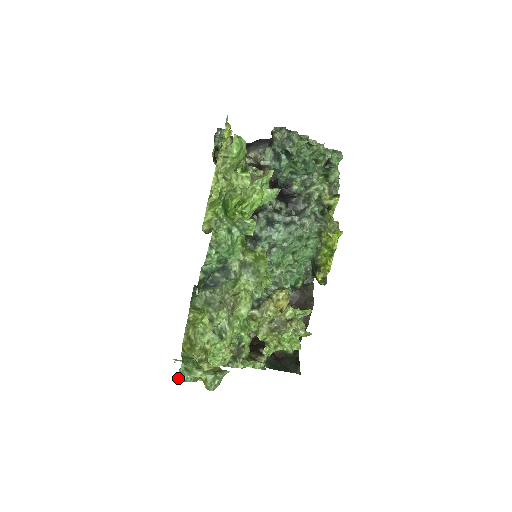
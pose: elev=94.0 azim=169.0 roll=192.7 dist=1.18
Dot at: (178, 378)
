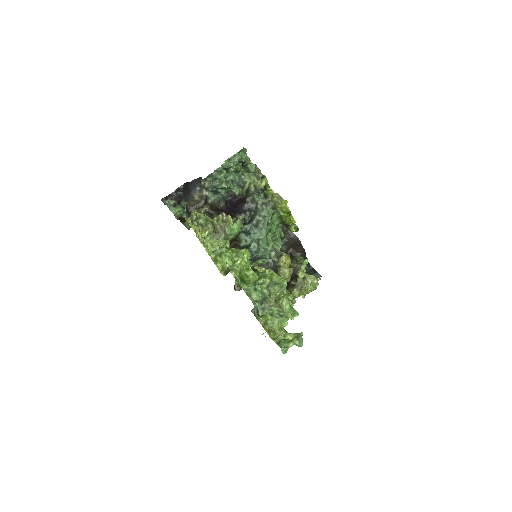
Dot at: (283, 353)
